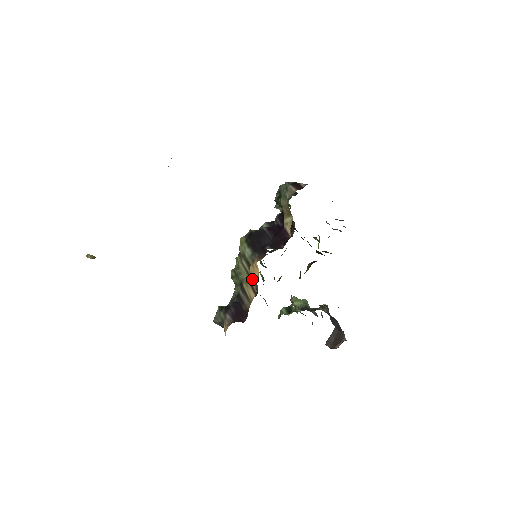
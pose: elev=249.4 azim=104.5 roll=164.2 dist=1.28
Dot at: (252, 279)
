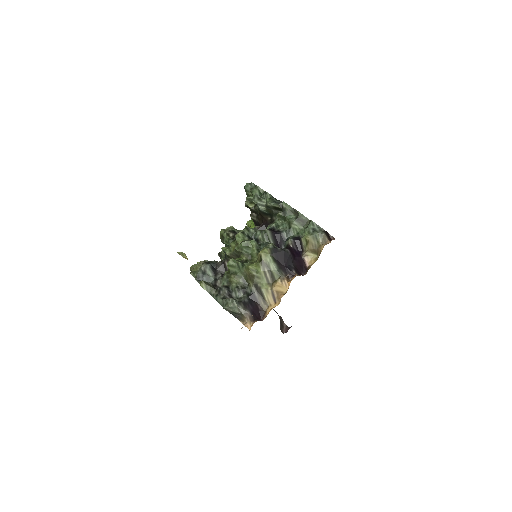
Dot at: (276, 291)
